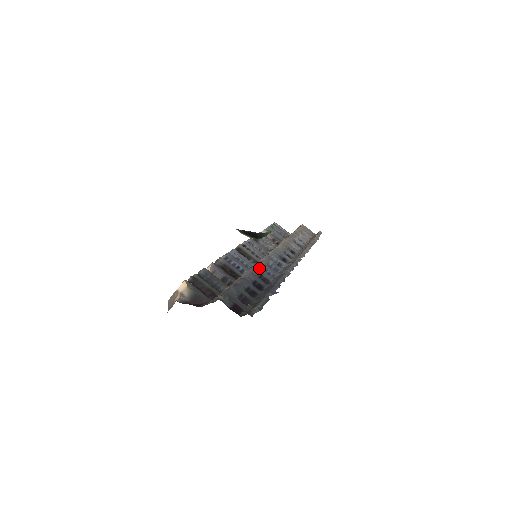
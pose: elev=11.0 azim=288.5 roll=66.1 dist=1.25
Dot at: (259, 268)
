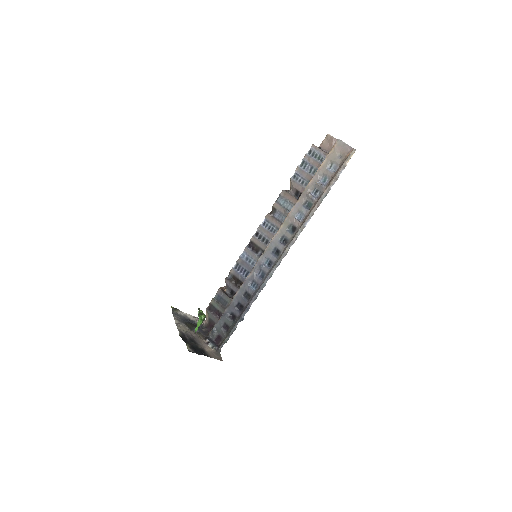
Dot at: (245, 285)
